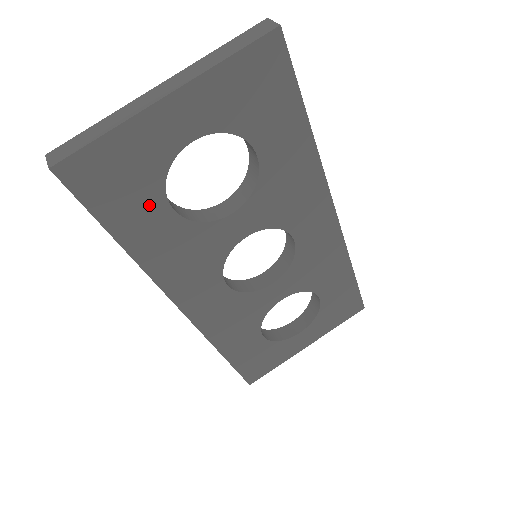
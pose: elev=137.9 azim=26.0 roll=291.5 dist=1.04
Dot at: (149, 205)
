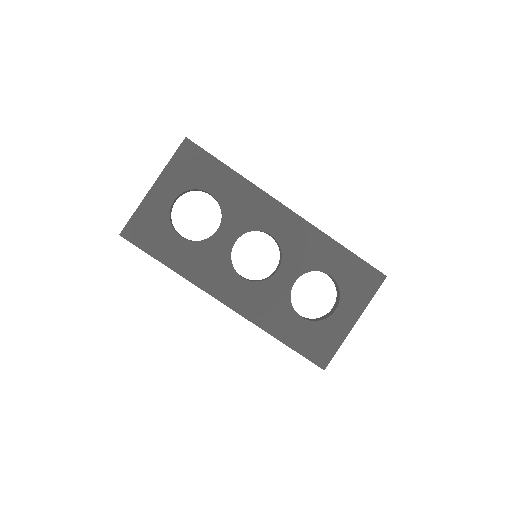
Dot at: (169, 239)
